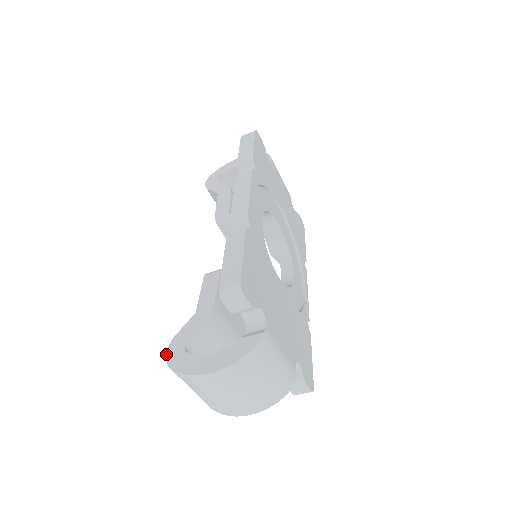
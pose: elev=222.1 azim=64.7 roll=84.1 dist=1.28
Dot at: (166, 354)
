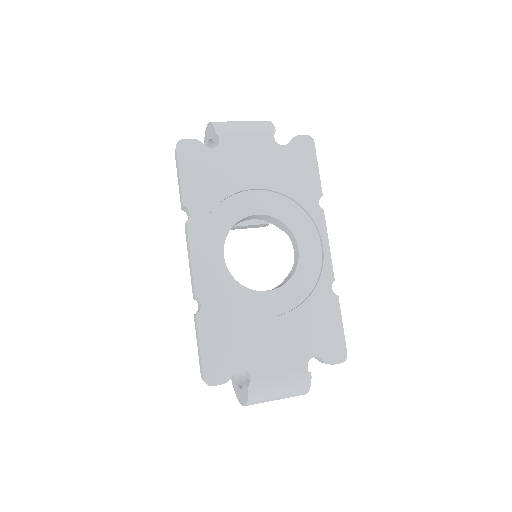
Dot at: occluded
